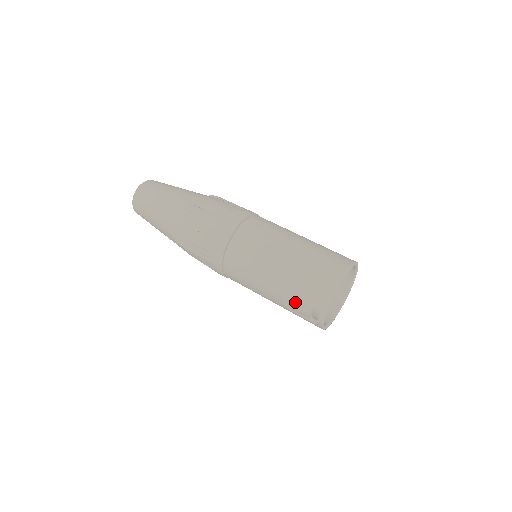
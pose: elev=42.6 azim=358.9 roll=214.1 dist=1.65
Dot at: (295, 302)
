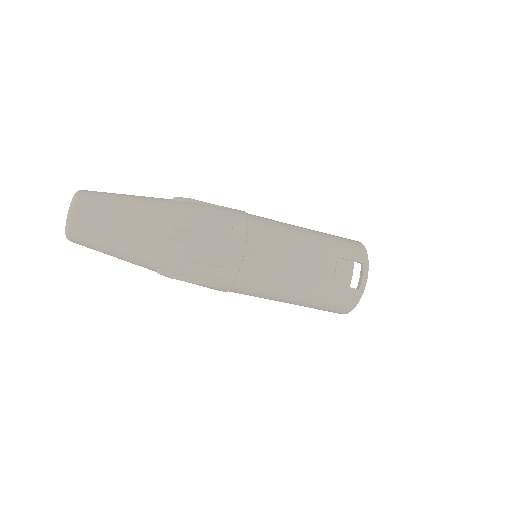
Dot at: (338, 263)
